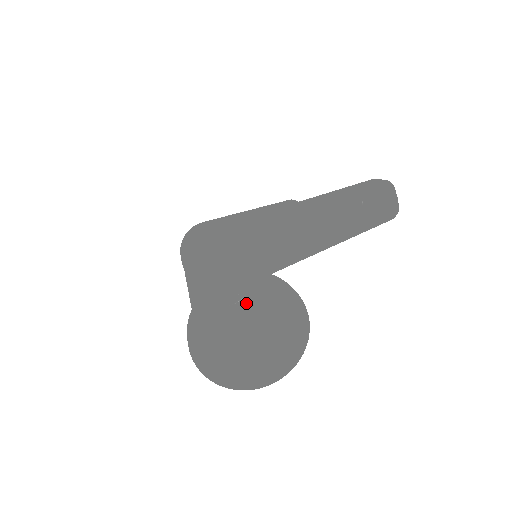
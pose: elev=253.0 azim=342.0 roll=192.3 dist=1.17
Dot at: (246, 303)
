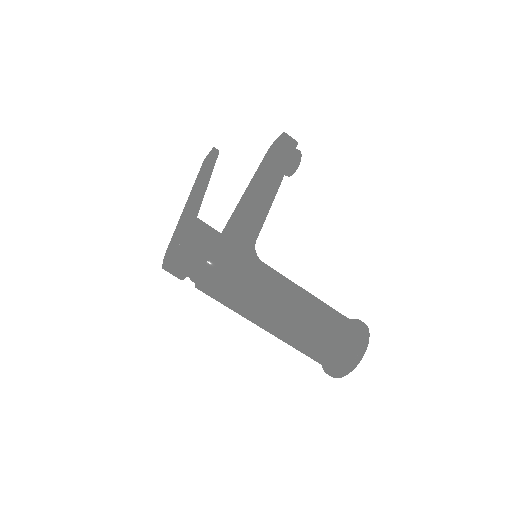
Dot at: occluded
